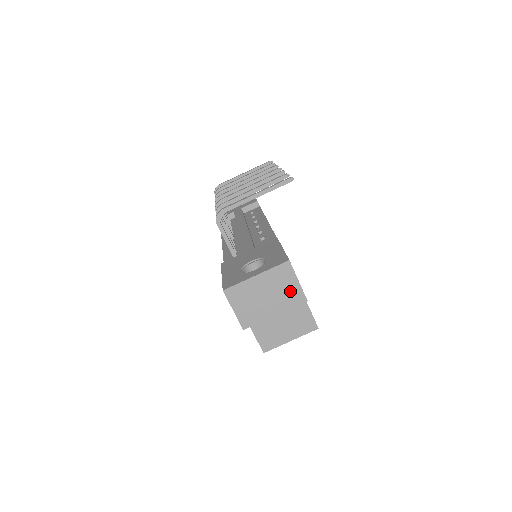
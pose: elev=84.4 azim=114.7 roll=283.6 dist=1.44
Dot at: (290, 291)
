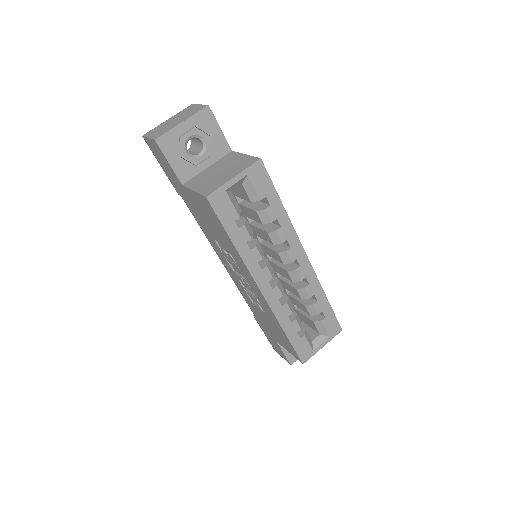
Dot at: (194, 110)
